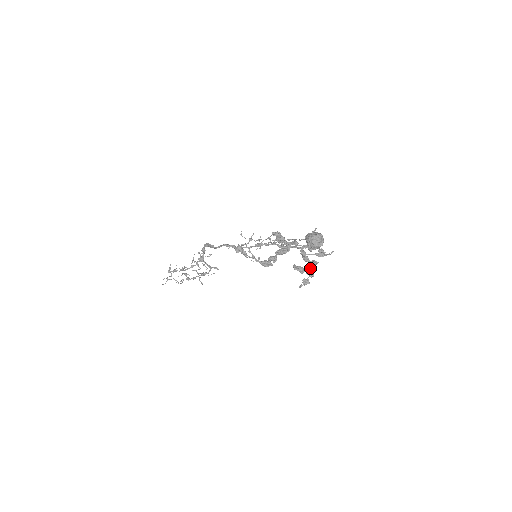
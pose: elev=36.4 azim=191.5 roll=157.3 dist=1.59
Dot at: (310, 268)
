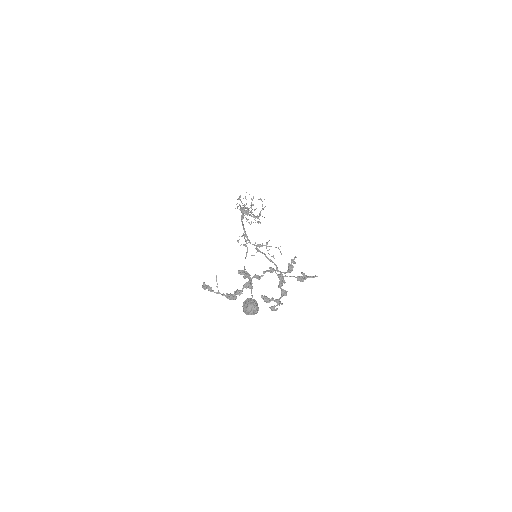
Dot at: occluded
